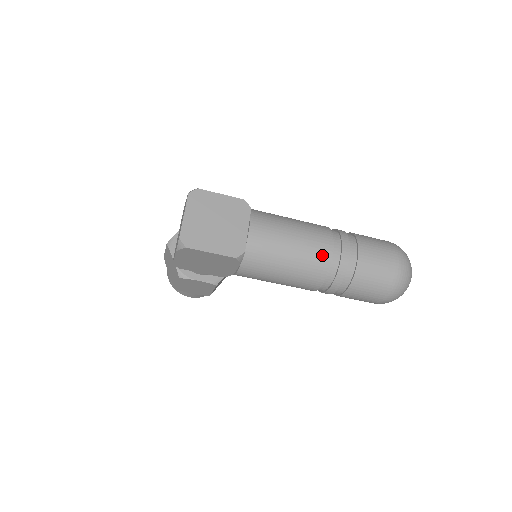
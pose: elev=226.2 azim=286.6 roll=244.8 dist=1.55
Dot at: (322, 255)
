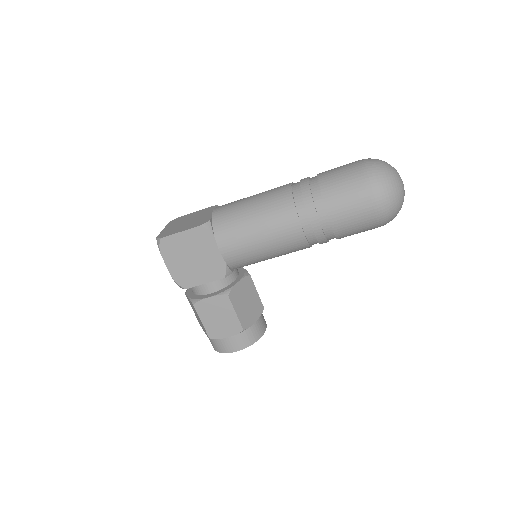
Dot at: (281, 191)
